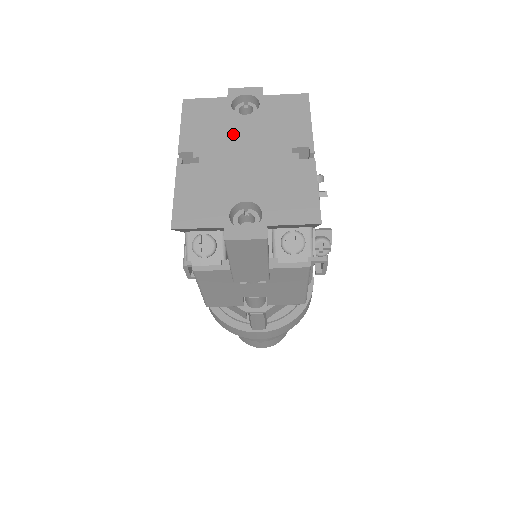
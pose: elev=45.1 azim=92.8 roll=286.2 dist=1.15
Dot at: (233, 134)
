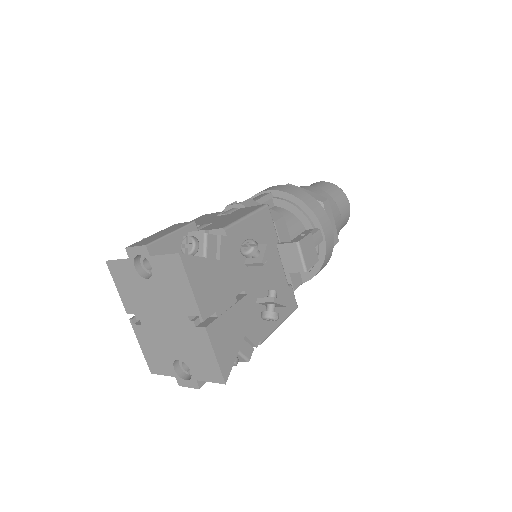
Dot at: (148, 299)
